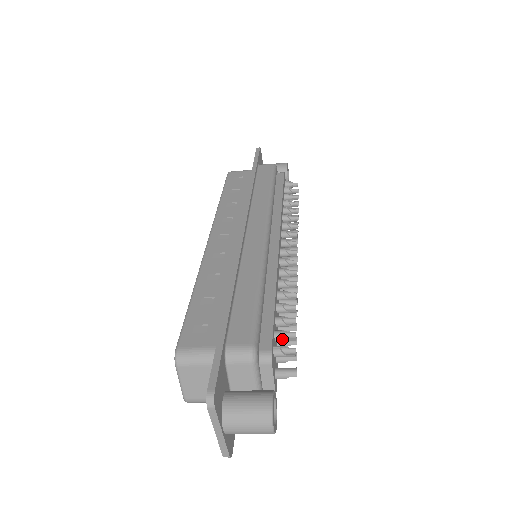
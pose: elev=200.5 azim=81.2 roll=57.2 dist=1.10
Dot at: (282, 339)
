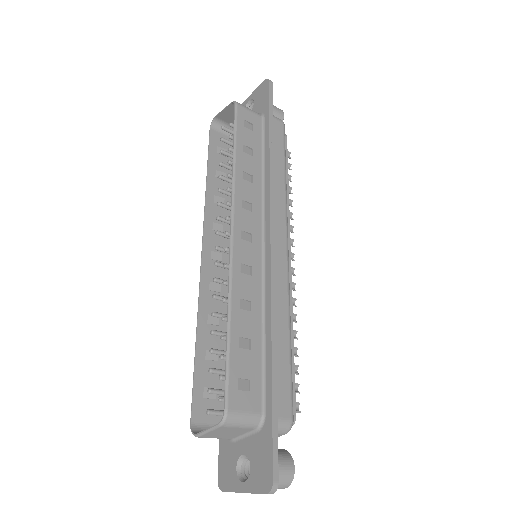
Dot at: occluded
